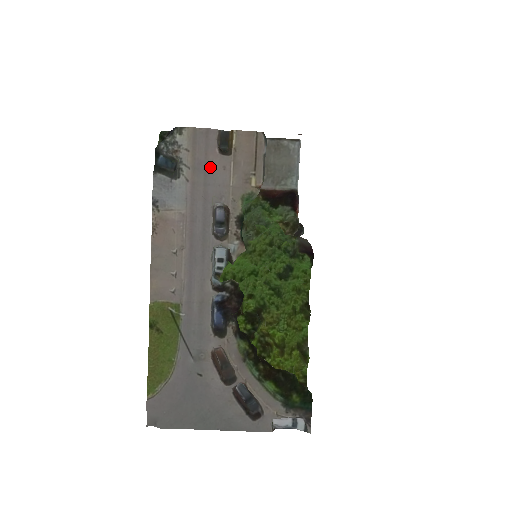
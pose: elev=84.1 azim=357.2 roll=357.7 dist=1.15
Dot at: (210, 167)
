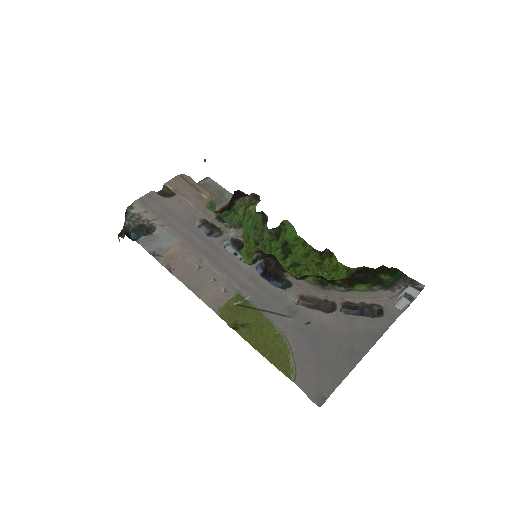
Dot at: (170, 209)
